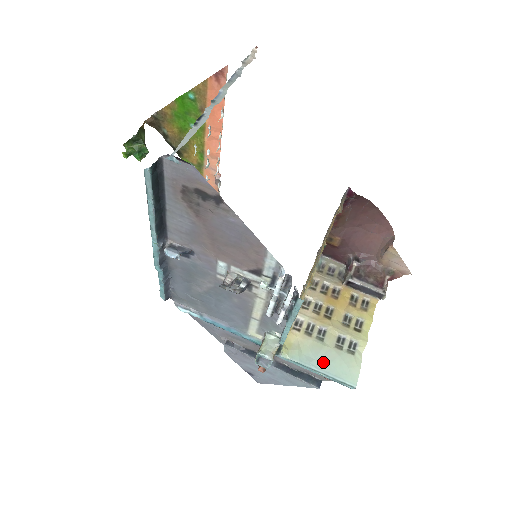
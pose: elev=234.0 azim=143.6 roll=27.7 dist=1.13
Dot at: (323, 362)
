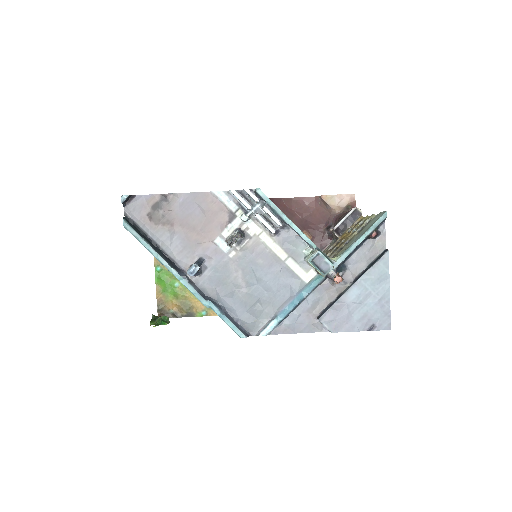
Dot at: (360, 235)
